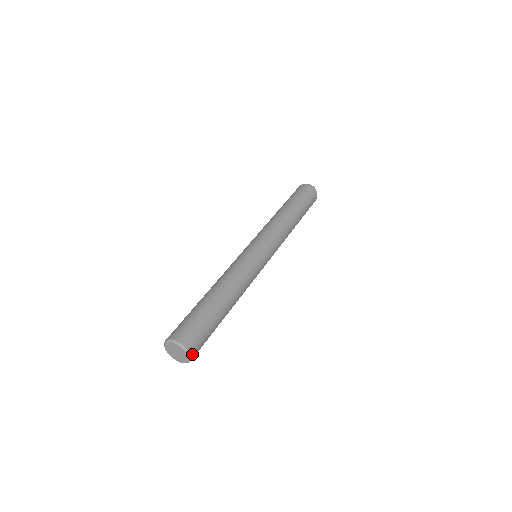
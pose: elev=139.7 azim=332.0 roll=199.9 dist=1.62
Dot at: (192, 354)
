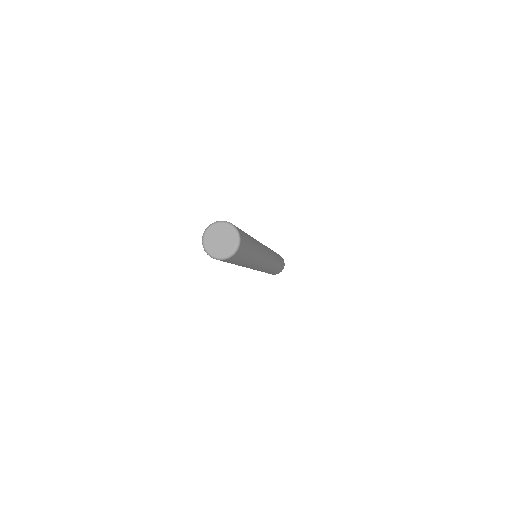
Dot at: (240, 234)
